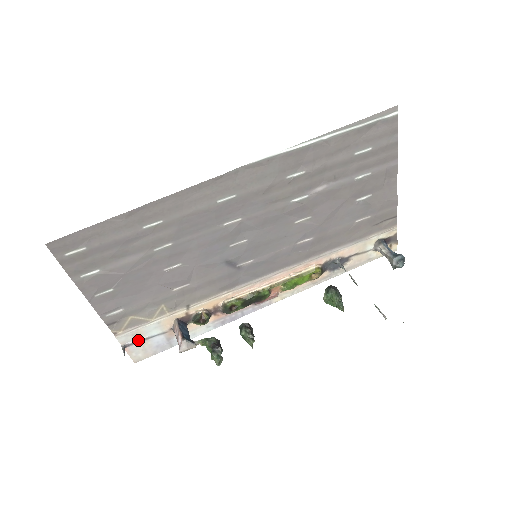
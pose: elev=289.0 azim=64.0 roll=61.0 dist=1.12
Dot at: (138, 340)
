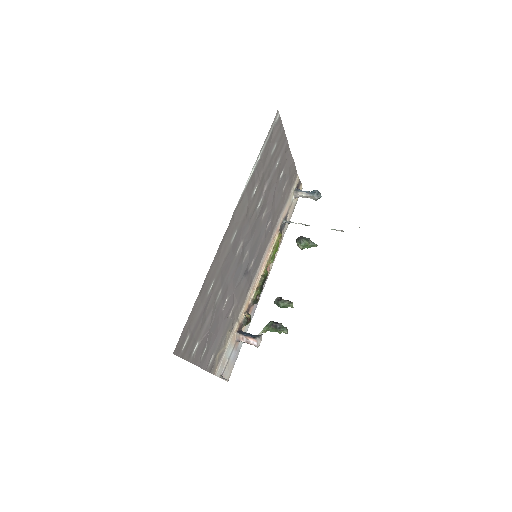
Dot at: (225, 365)
